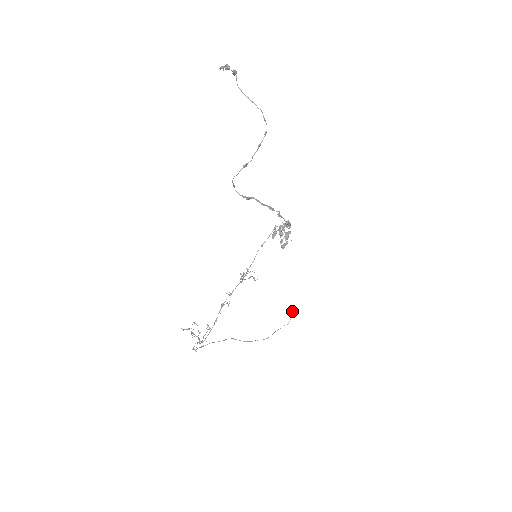
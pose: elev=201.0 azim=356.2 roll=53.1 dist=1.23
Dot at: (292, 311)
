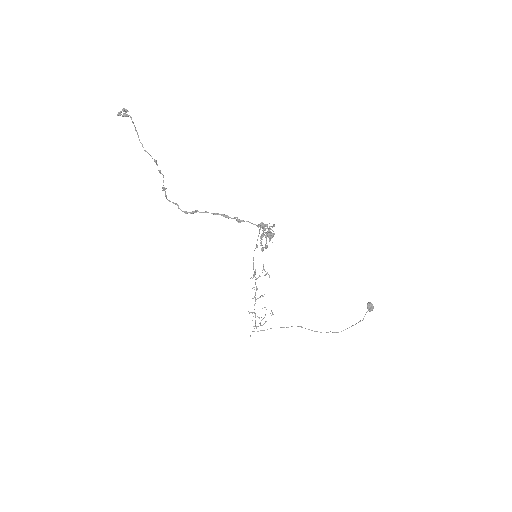
Dot at: (367, 306)
